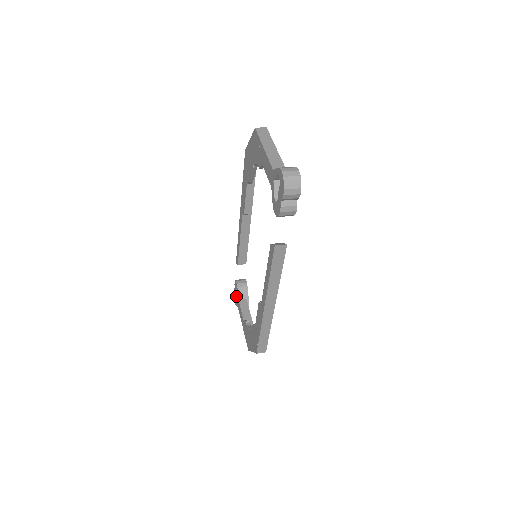
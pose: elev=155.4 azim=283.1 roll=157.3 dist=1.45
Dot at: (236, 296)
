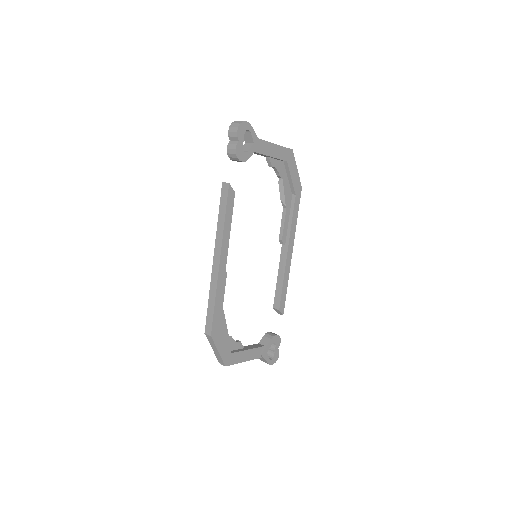
Dot at: (267, 353)
